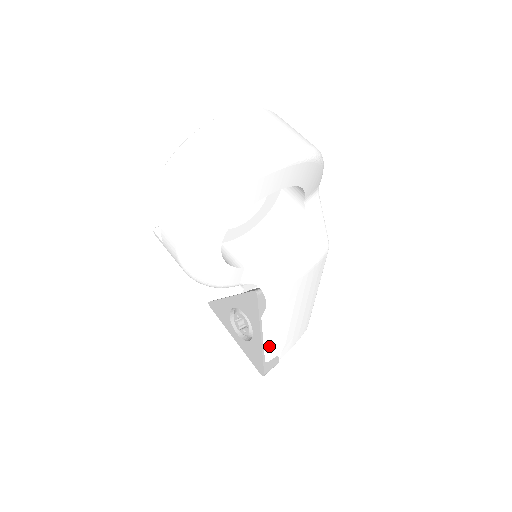
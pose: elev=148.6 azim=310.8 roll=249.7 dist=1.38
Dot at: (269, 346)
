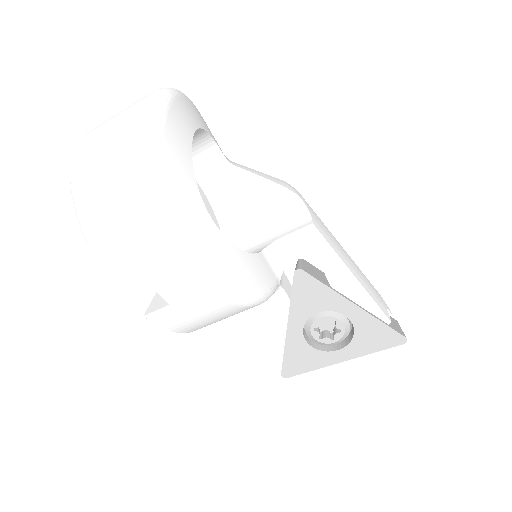
Dot at: (371, 300)
